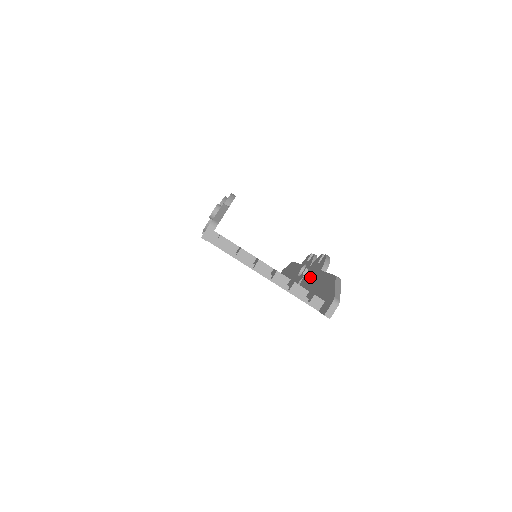
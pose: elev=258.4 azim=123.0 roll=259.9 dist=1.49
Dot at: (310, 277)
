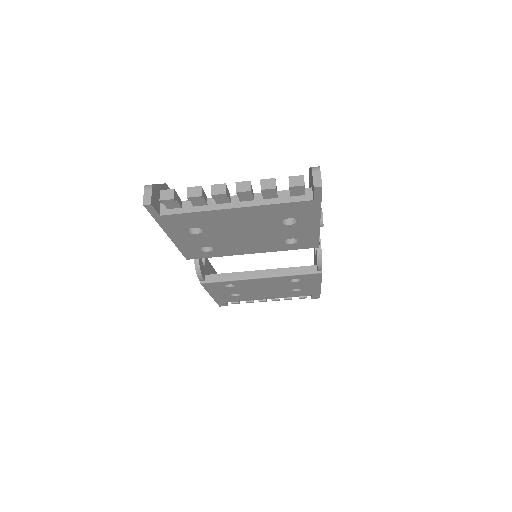
Dot at: occluded
